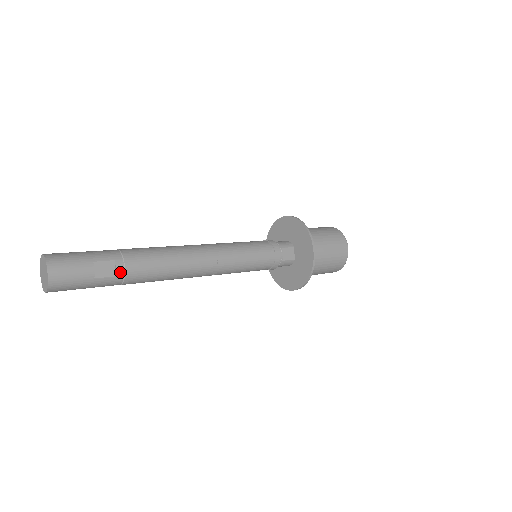
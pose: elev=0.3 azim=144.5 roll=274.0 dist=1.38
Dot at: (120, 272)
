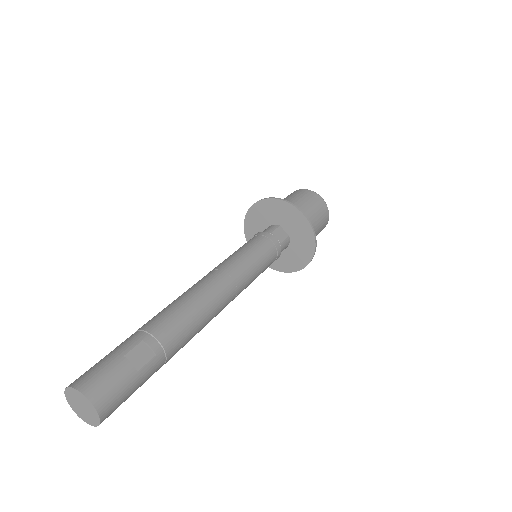
Dot at: (156, 348)
